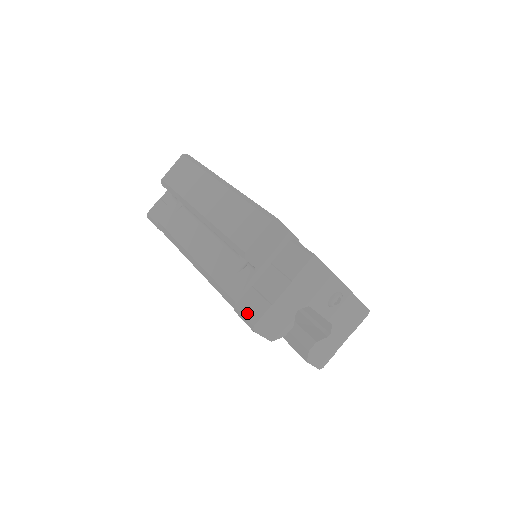
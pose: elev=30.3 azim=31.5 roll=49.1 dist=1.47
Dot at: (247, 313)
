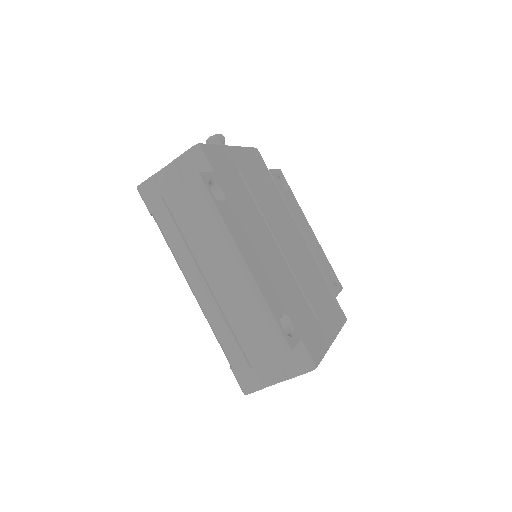
Dot at: (242, 381)
